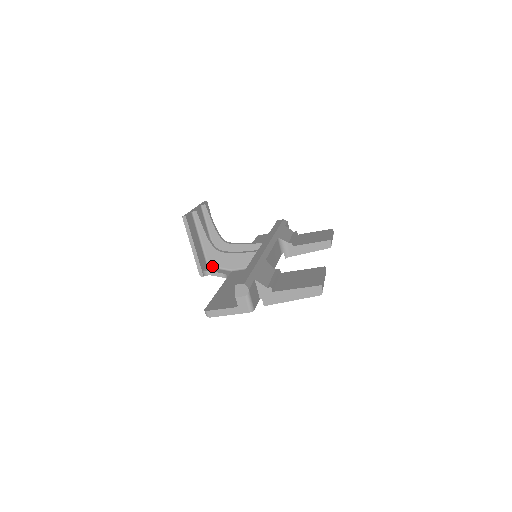
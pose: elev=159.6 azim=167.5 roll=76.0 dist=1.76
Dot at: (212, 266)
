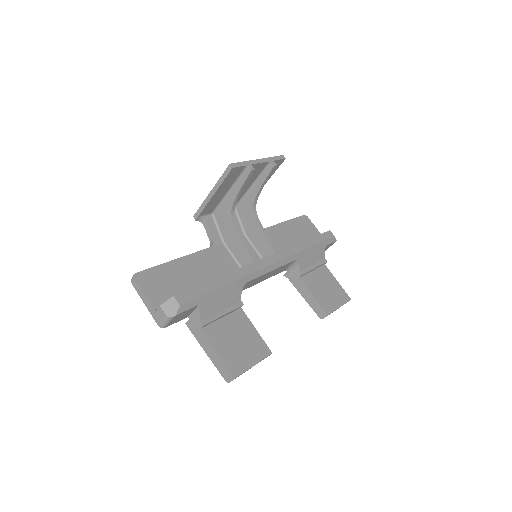
Dot at: (215, 218)
